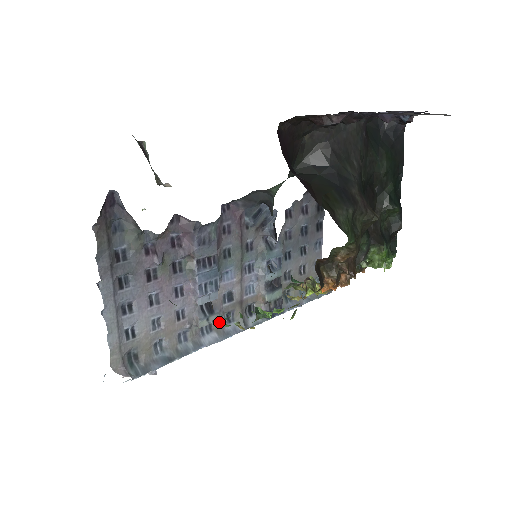
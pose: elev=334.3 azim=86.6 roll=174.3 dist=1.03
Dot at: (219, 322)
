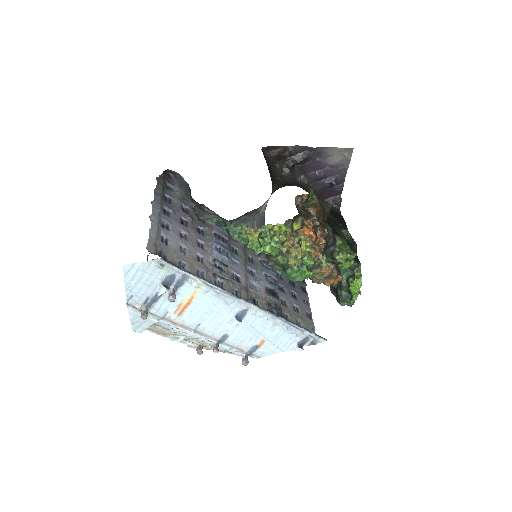
Dot at: (229, 288)
